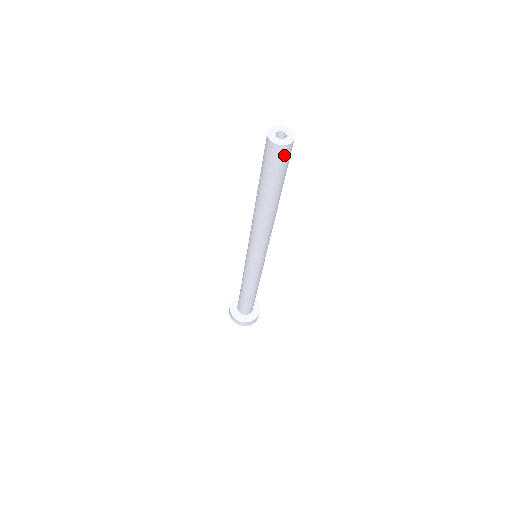
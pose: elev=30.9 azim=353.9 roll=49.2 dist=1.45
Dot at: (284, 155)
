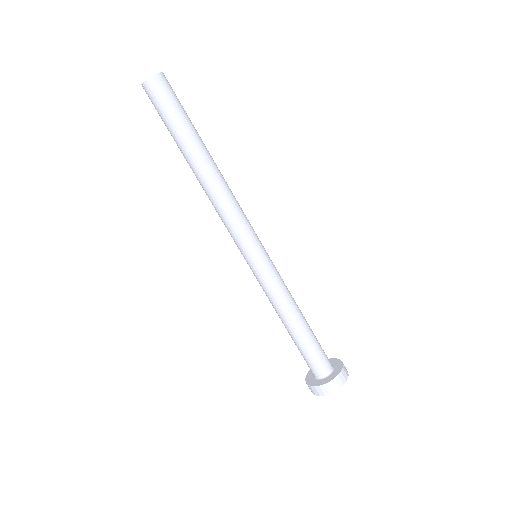
Dot at: (167, 85)
